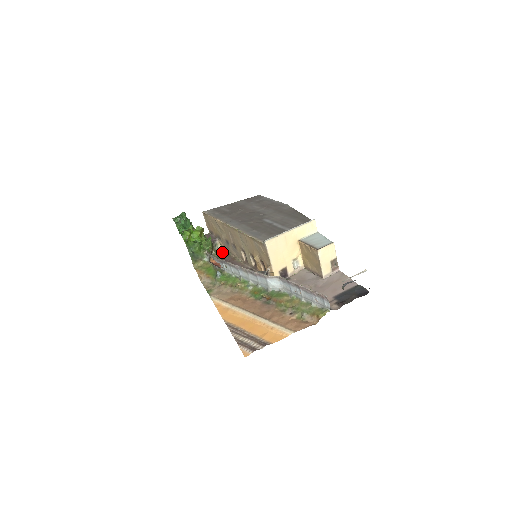
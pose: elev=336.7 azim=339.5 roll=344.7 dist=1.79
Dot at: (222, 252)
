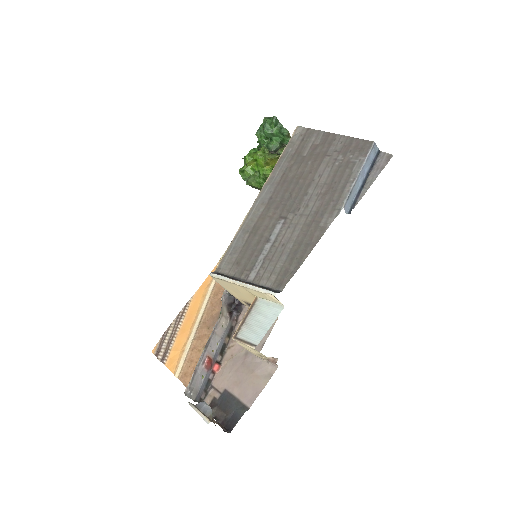
Dot at: occluded
